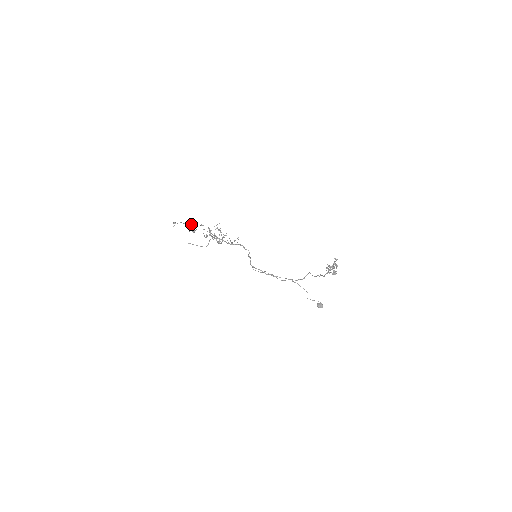
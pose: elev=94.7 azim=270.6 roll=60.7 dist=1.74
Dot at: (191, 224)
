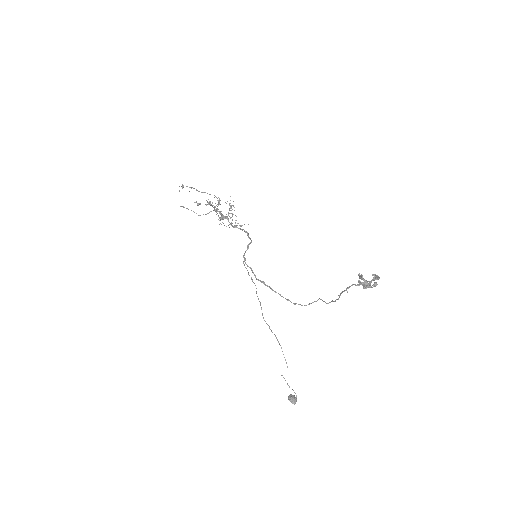
Dot at: occluded
